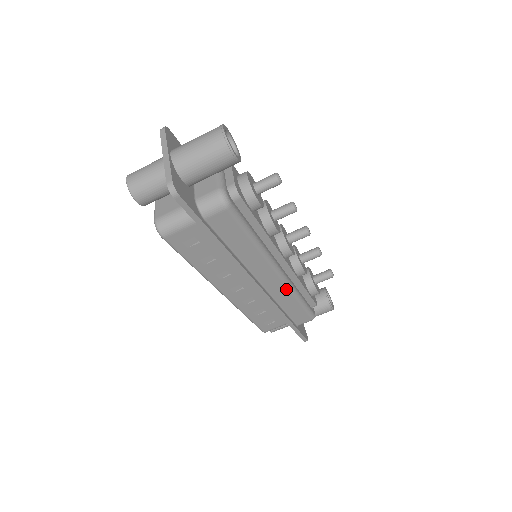
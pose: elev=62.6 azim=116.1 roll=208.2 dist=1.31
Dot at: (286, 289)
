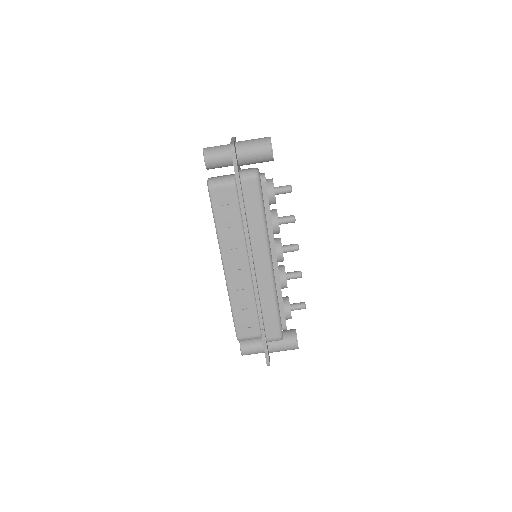
Dot at: (270, 284)
